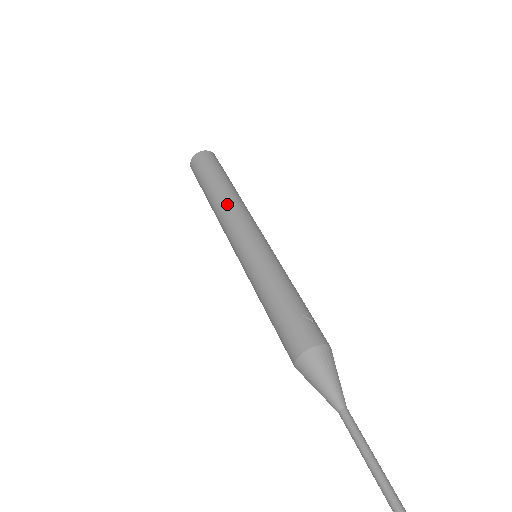
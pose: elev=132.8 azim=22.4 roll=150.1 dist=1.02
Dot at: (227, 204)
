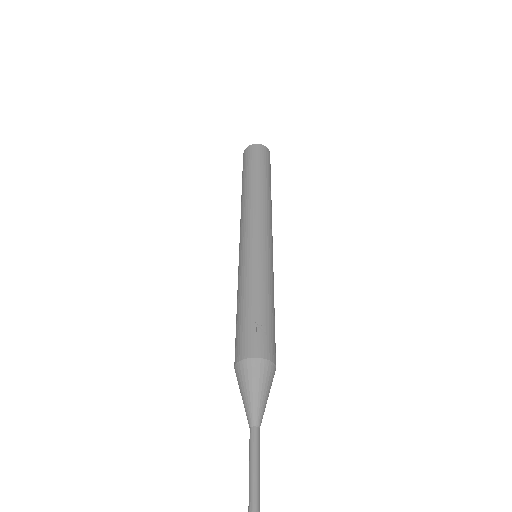
Dot at: (247, 201)
